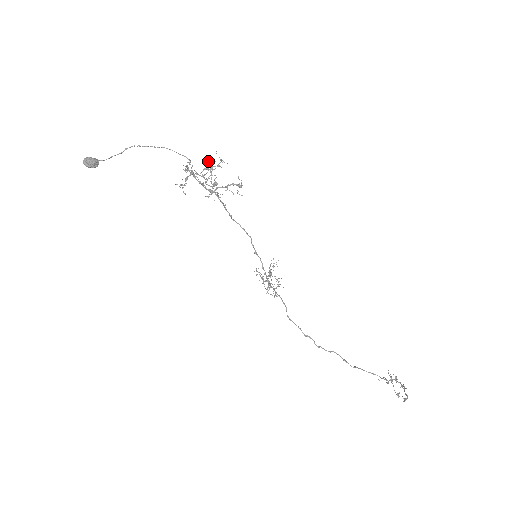
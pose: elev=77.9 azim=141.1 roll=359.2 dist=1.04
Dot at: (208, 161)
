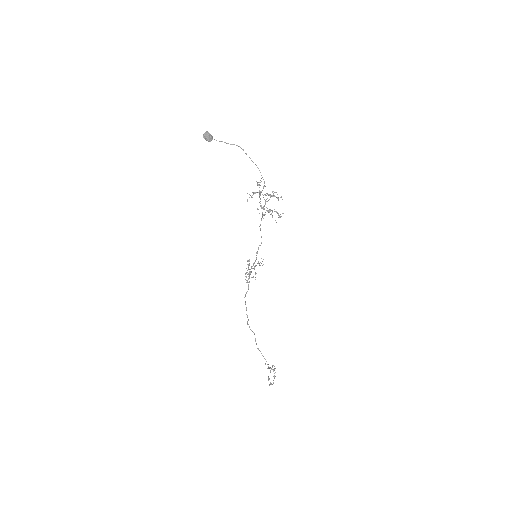
Dot at: (274, 192)
